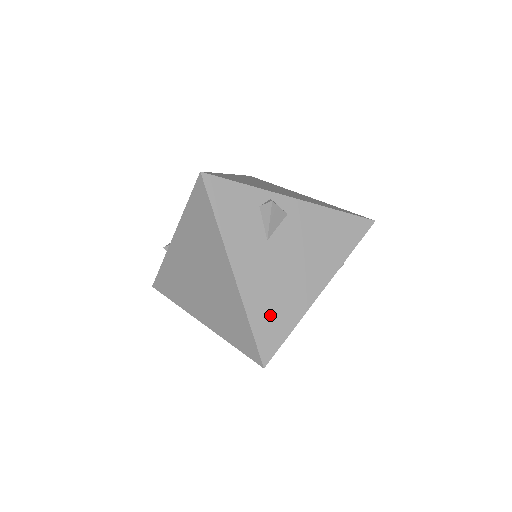
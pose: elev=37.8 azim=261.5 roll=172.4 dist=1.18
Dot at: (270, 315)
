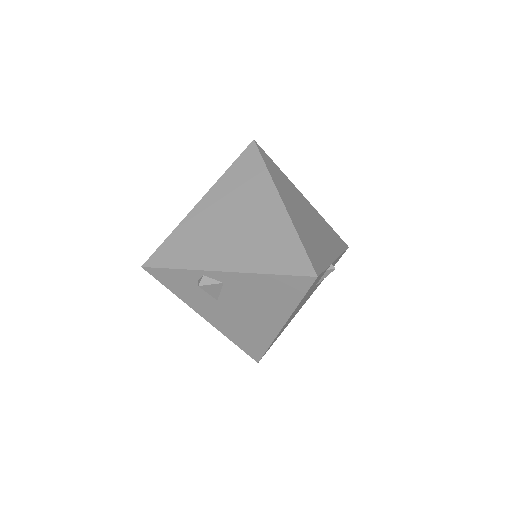
Dot at: (246, 339)
